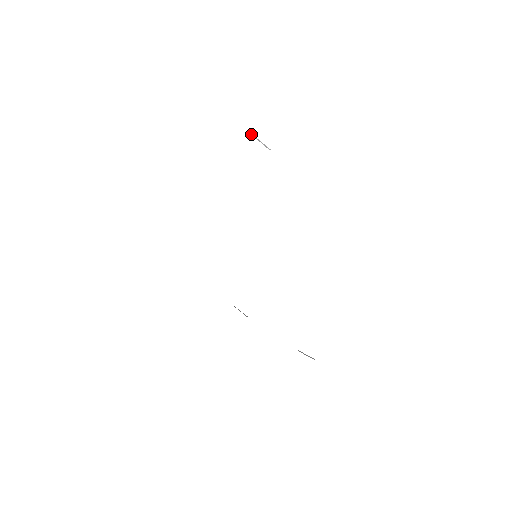
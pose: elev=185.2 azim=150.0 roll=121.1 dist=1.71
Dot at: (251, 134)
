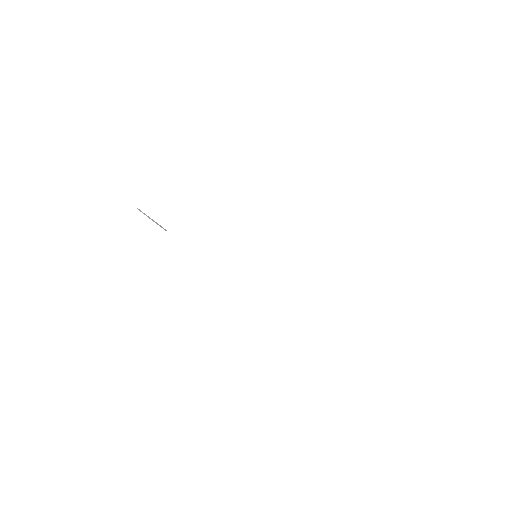
Dot at: (141, 211)
